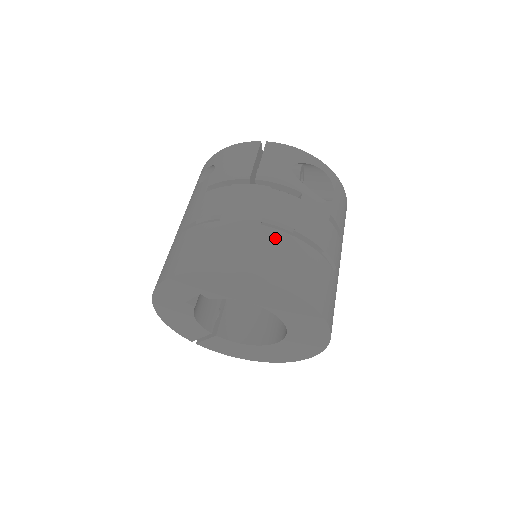
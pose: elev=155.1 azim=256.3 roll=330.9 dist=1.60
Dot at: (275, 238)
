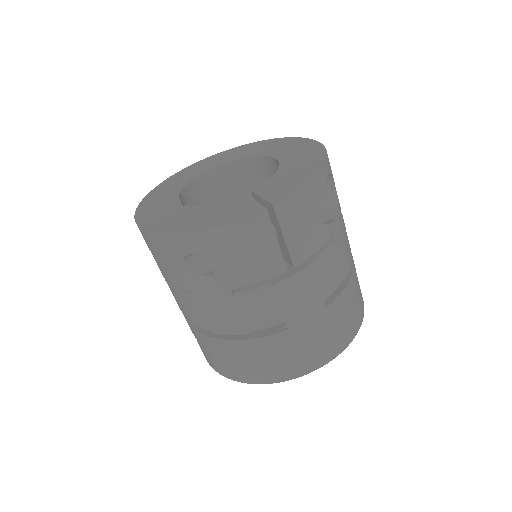
Dot at: (339, 307)
